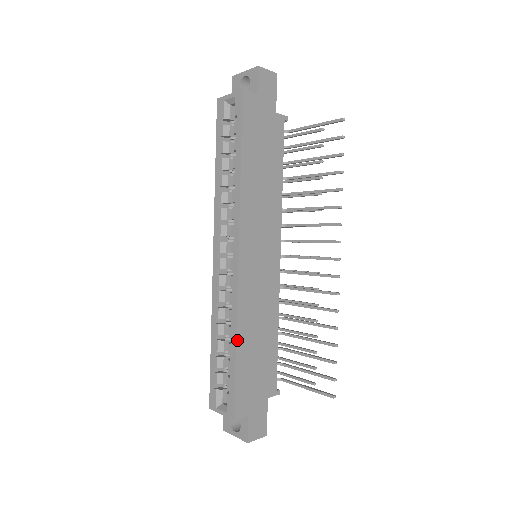
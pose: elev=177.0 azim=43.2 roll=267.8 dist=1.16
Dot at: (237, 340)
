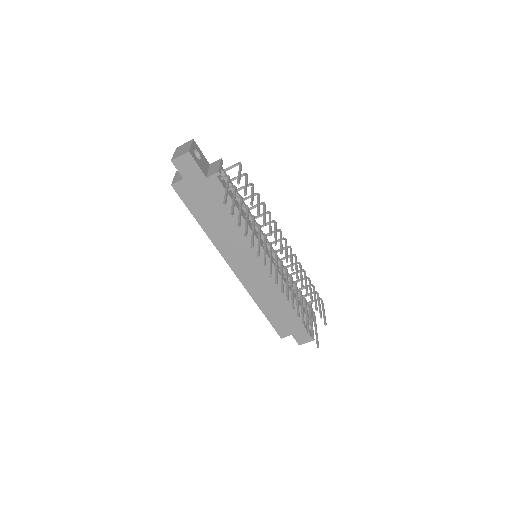
Dot at: (260, 307)
